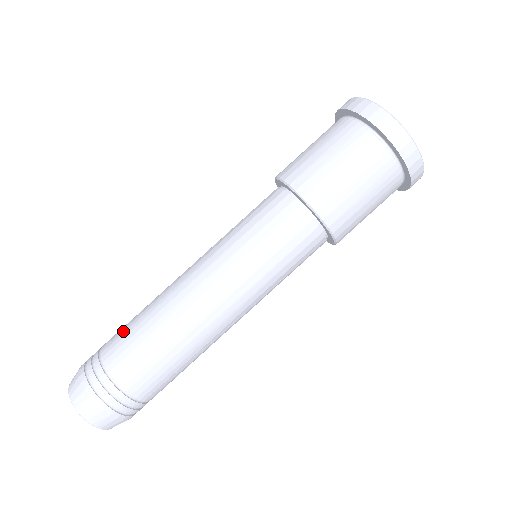
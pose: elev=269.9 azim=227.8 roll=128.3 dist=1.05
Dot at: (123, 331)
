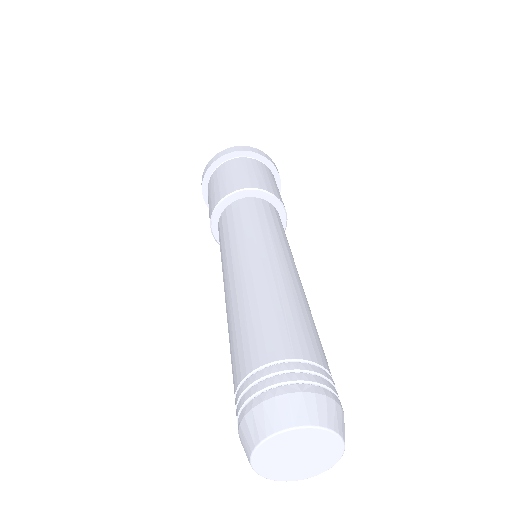
Dot at: (245, 341)
